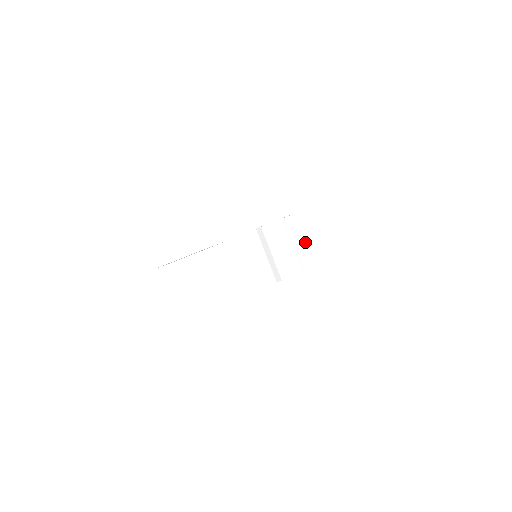
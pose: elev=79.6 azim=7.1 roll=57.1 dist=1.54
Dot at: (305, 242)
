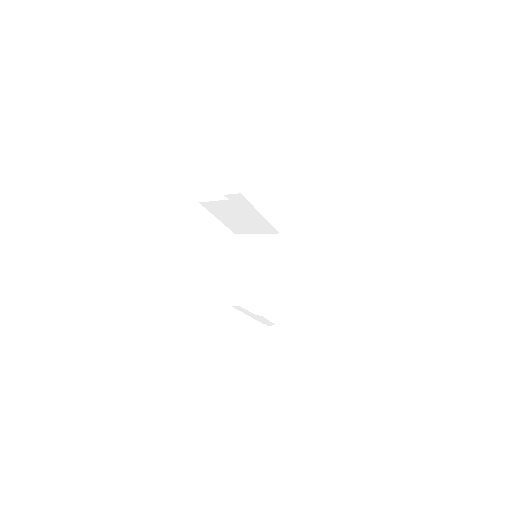
Dot at: (274, 296)
